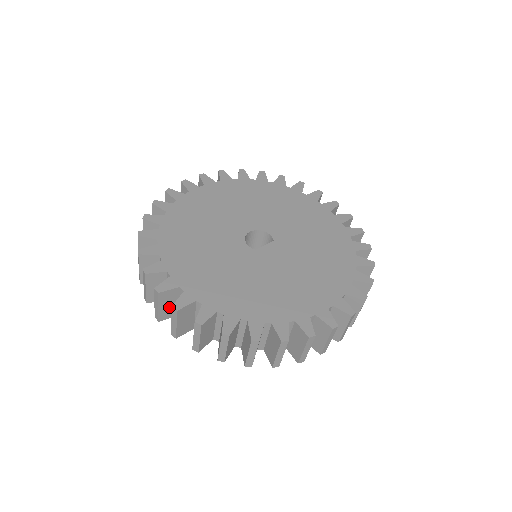
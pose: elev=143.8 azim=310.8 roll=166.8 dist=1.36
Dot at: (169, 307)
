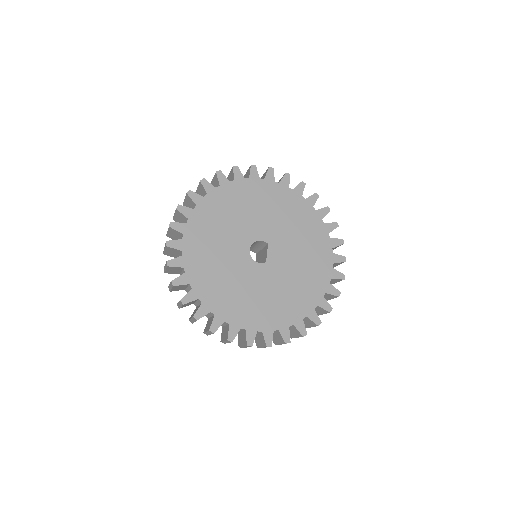
Dot at: occluded
